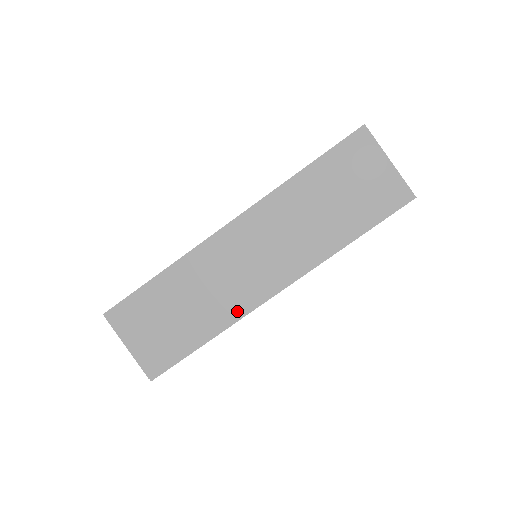
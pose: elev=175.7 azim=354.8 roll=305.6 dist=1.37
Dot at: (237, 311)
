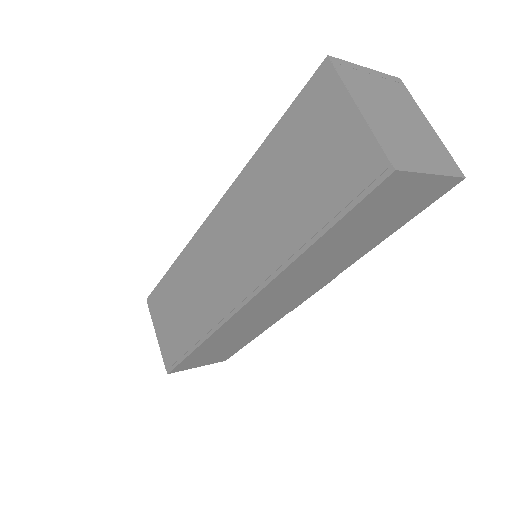
Dot at: (214, 319)
